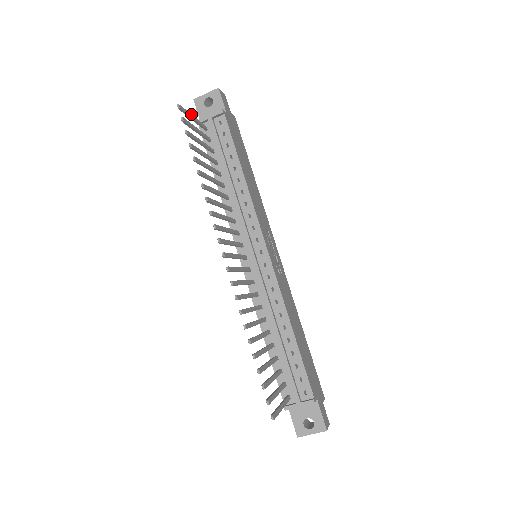
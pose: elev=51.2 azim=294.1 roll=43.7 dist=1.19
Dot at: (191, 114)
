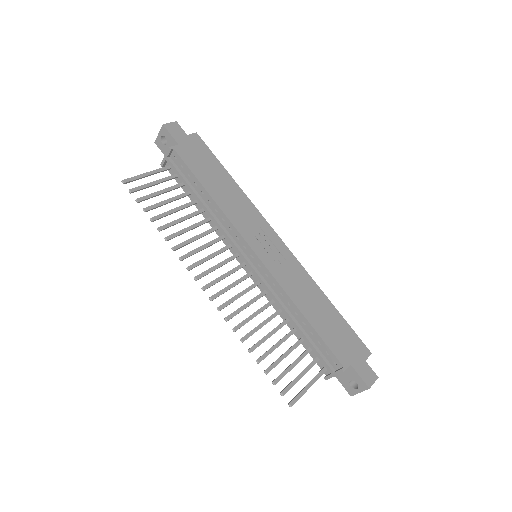
Dot at: (143, 173)
